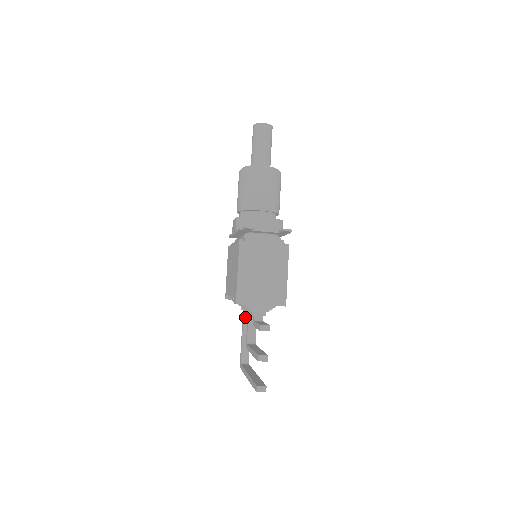
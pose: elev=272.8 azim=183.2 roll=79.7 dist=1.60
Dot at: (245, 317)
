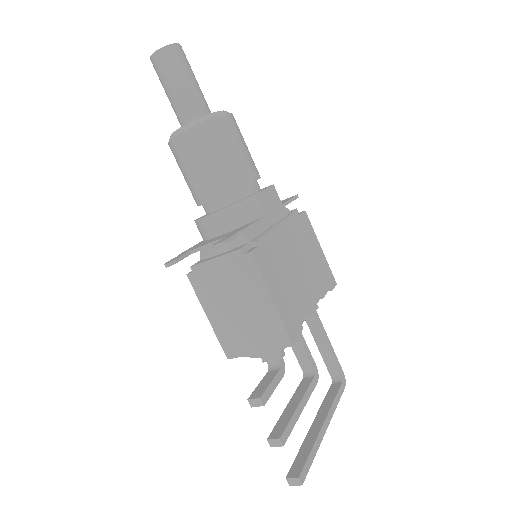
Dot at: (309, 322)
